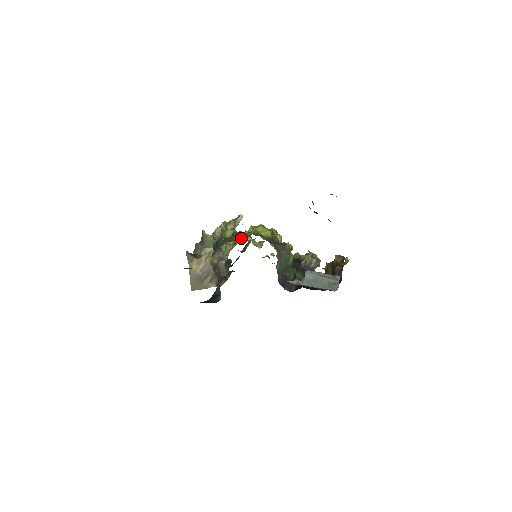
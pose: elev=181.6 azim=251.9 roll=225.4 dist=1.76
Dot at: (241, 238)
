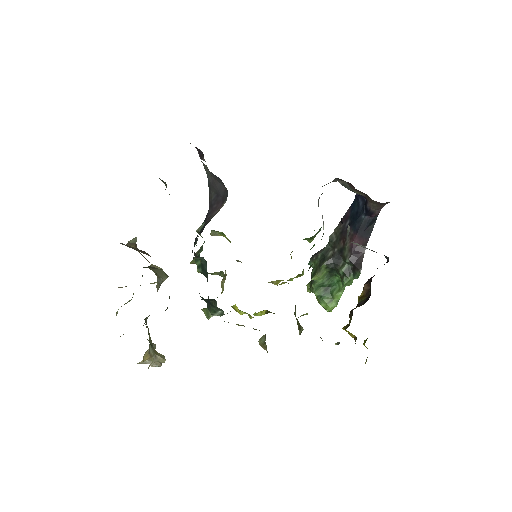
Dot at: occluded
